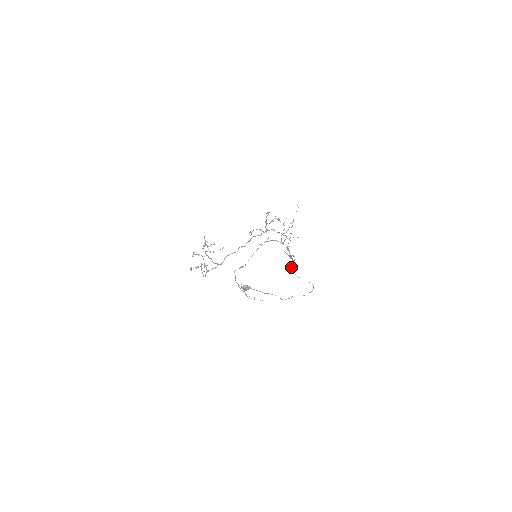
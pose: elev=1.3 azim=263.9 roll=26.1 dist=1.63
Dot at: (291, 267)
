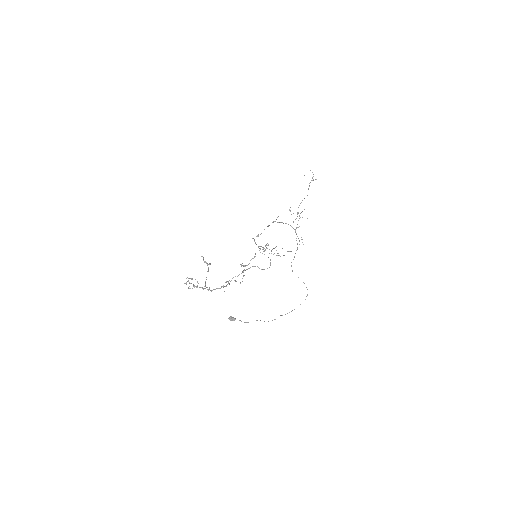
Dot at: (291, 265)
